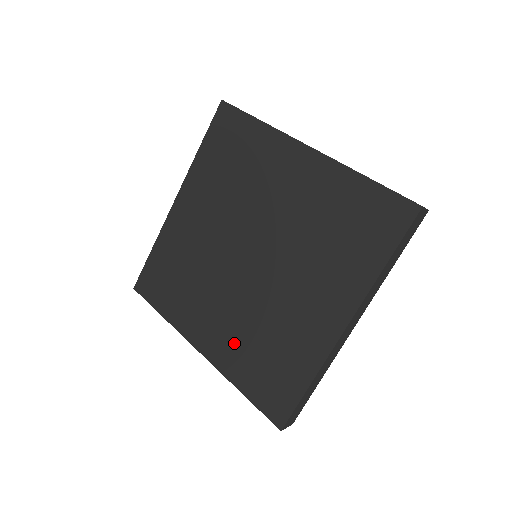
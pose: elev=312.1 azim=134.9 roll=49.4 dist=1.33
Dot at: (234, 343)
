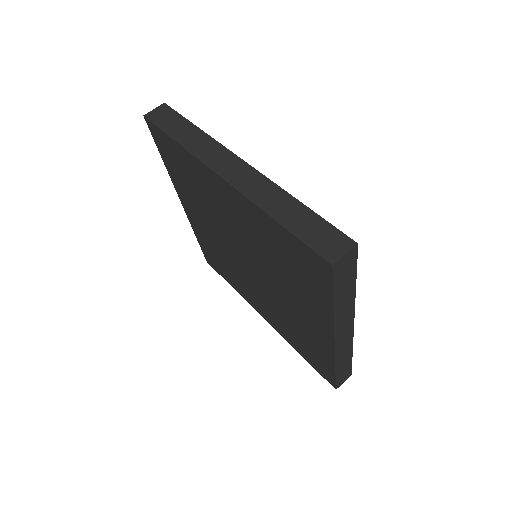
Dot at: (278, 322)
